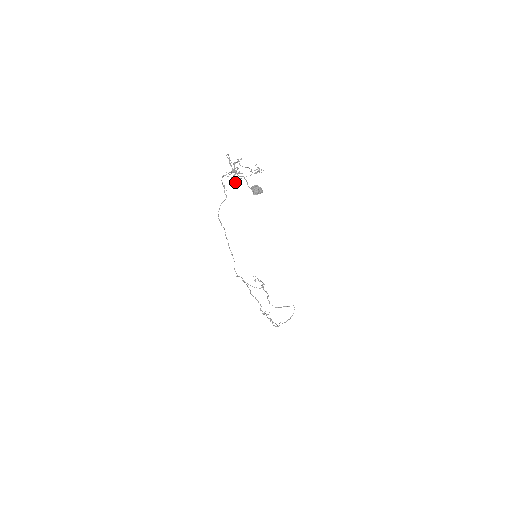
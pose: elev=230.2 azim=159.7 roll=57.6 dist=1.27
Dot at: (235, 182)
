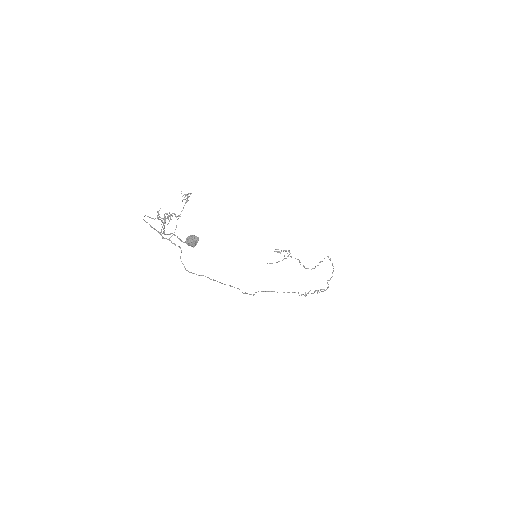
Dot at: (176, 227)
